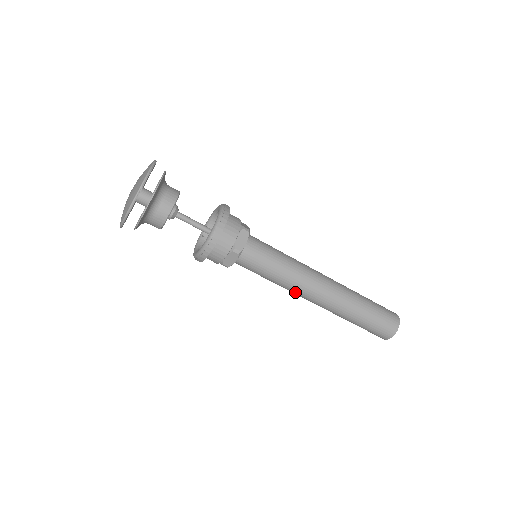
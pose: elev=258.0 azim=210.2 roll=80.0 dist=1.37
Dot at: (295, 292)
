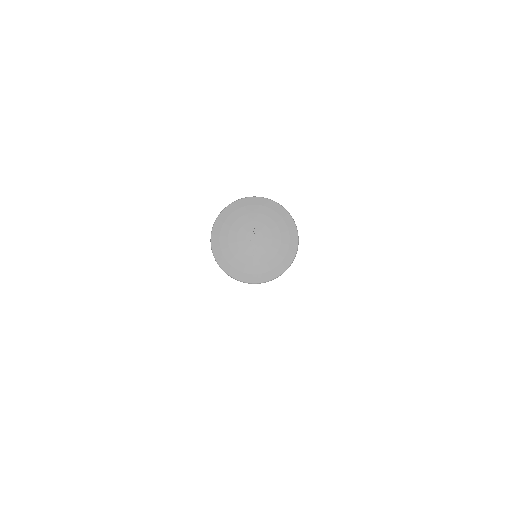
Dot at: occluded
